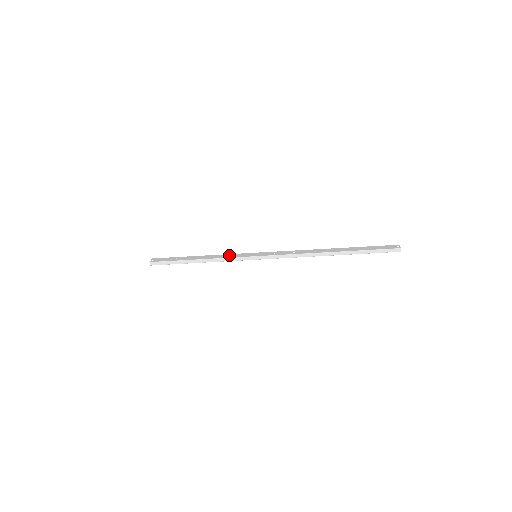
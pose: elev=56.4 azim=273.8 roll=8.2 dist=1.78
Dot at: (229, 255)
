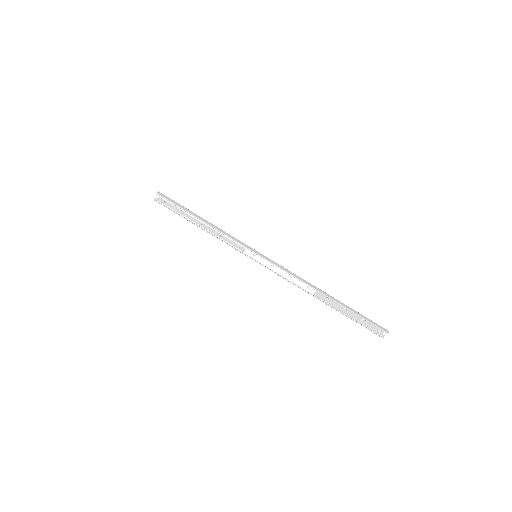
Dot at: (231, 240)
